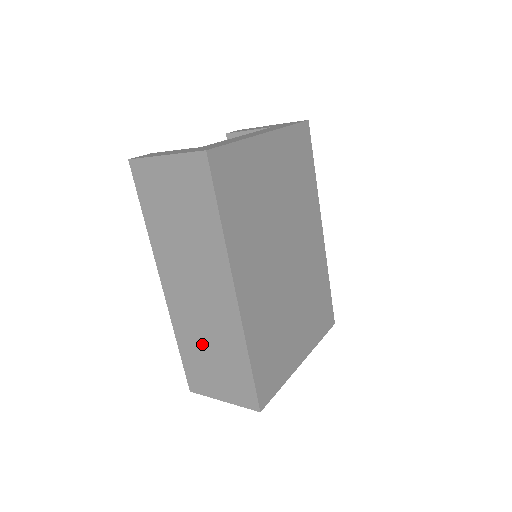
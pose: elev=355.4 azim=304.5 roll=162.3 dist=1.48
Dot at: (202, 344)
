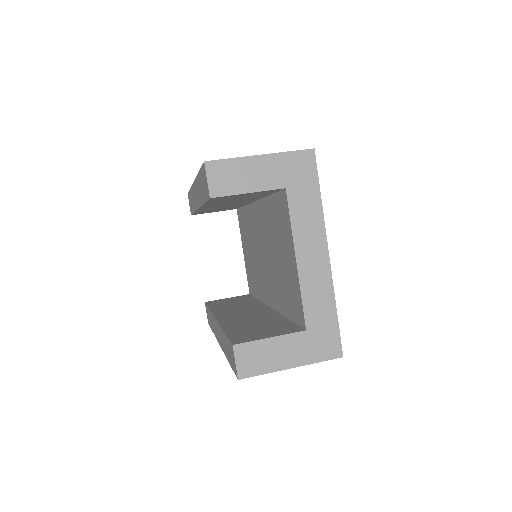
Dot at: occluded
